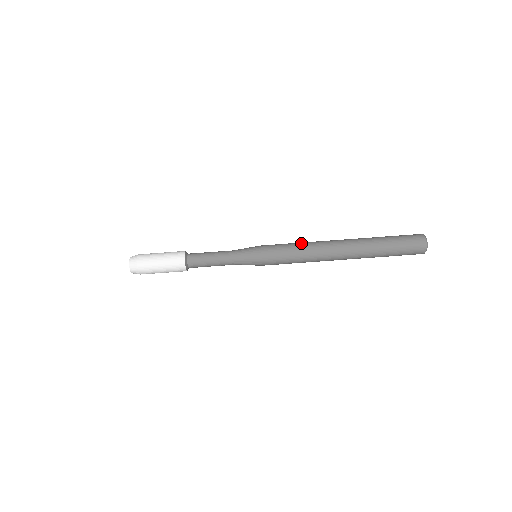
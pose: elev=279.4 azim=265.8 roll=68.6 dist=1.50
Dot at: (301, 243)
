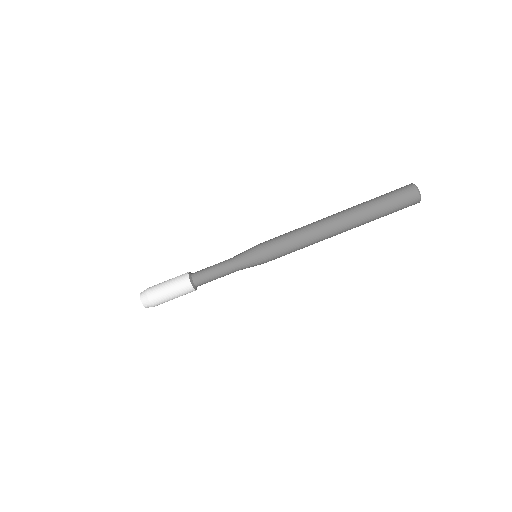
Dot at: (295, 230)
